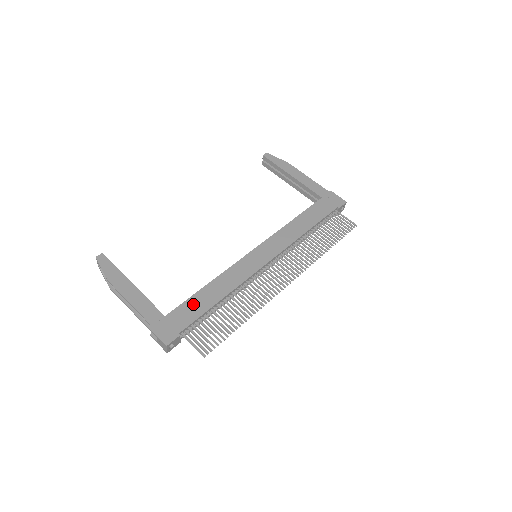
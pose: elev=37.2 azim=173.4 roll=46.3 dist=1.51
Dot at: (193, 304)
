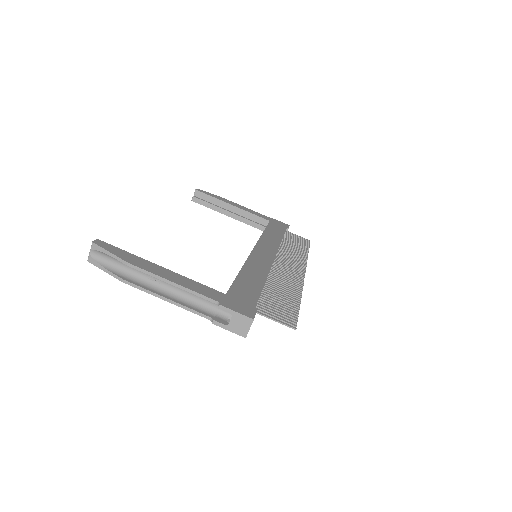
Dot at: (243, 284)
